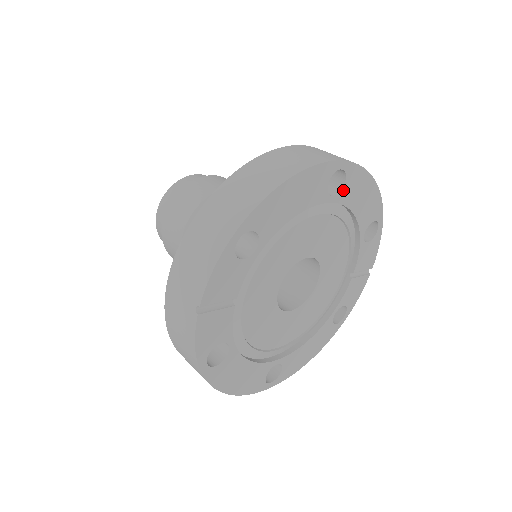
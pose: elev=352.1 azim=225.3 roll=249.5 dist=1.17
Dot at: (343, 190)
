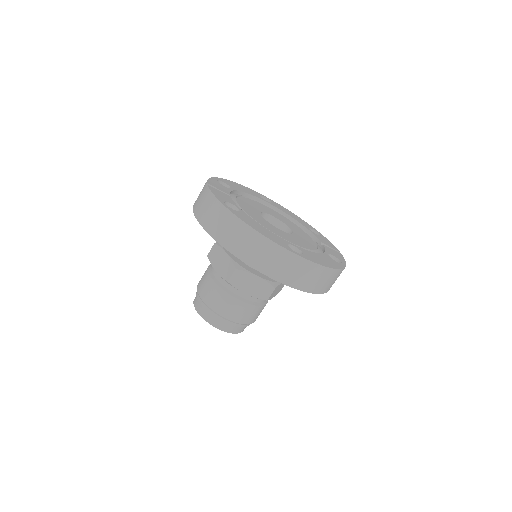
Dot at: occluded
